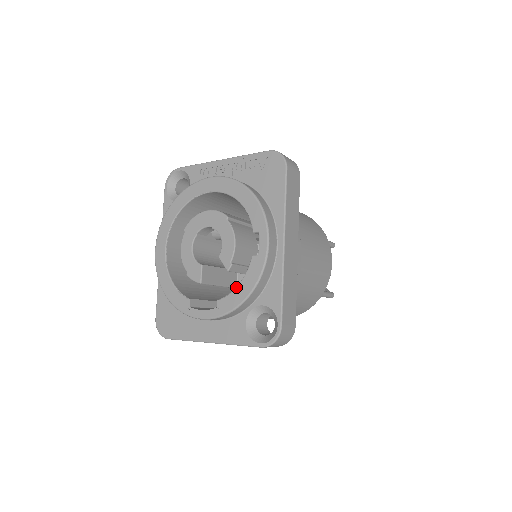
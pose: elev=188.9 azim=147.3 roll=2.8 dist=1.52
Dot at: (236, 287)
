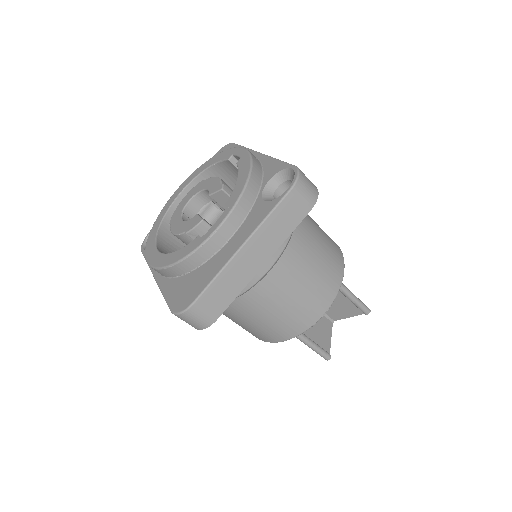
Dot at: occluded
